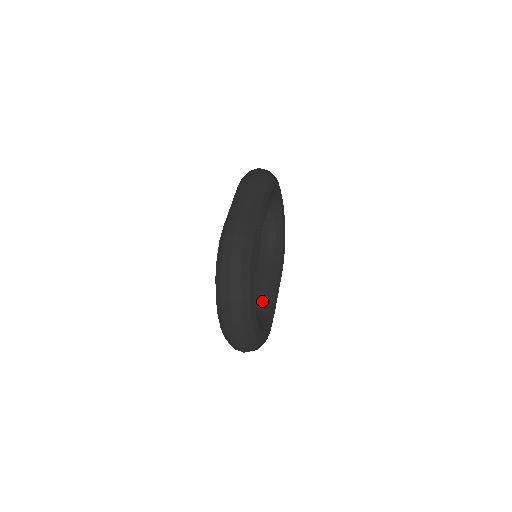
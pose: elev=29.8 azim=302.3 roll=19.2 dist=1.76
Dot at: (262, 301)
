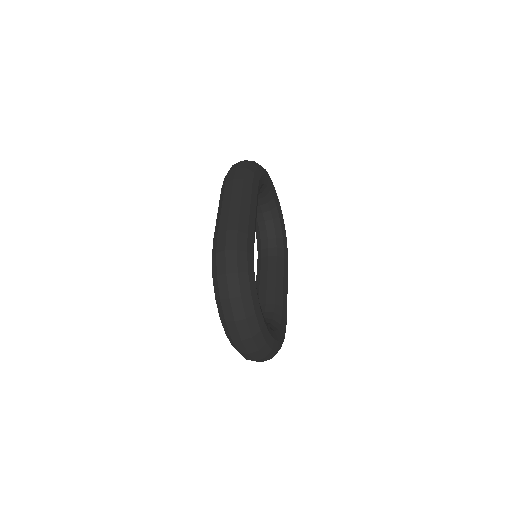
Dot at: (272, 300)
